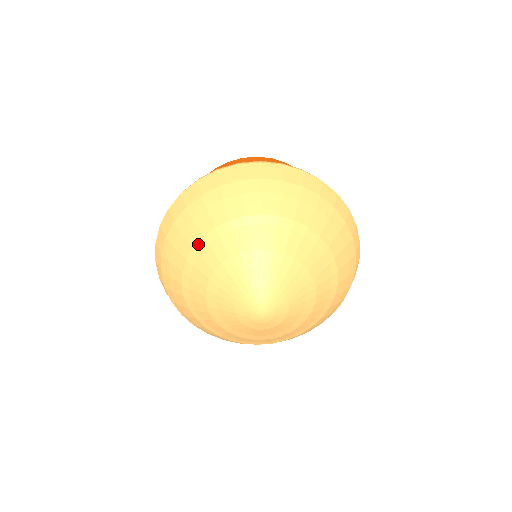
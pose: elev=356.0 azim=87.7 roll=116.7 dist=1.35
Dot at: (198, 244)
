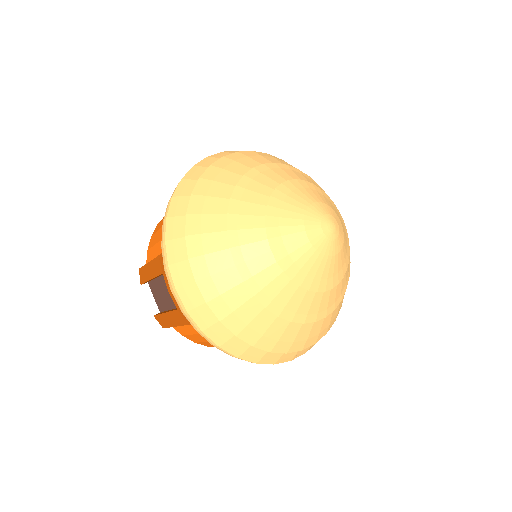
Dot at: (230, 206)
